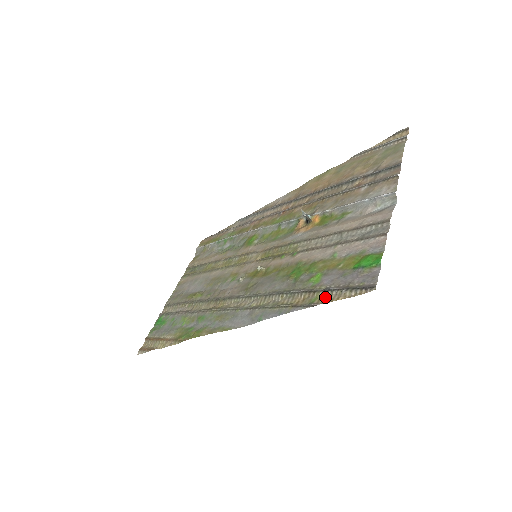
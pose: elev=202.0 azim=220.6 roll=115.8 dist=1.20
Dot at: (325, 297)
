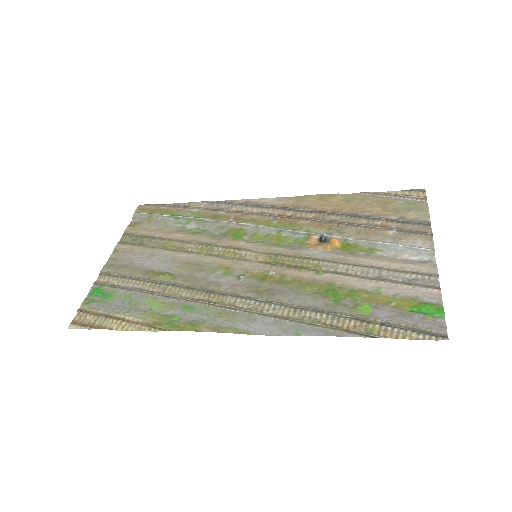
Dot at: (386, 332)
